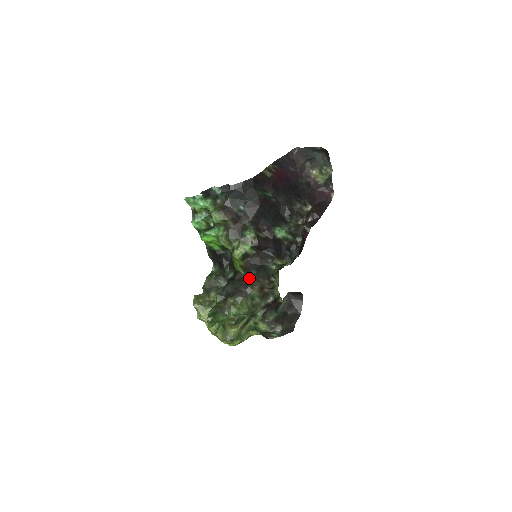
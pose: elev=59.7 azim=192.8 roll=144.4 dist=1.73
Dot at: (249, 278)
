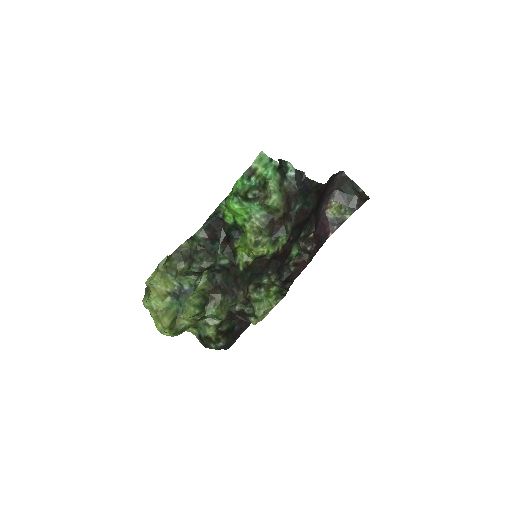
Dot at: (243, 279)
